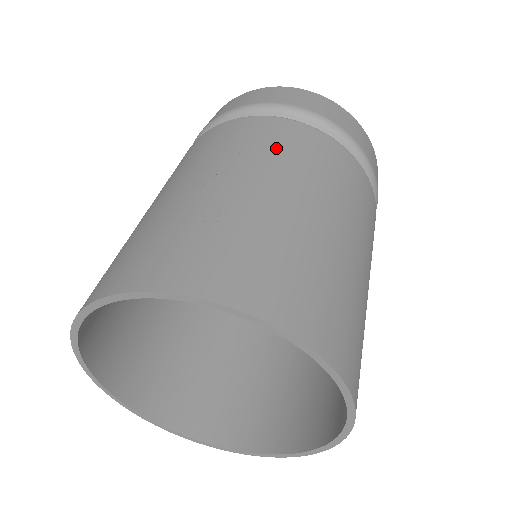
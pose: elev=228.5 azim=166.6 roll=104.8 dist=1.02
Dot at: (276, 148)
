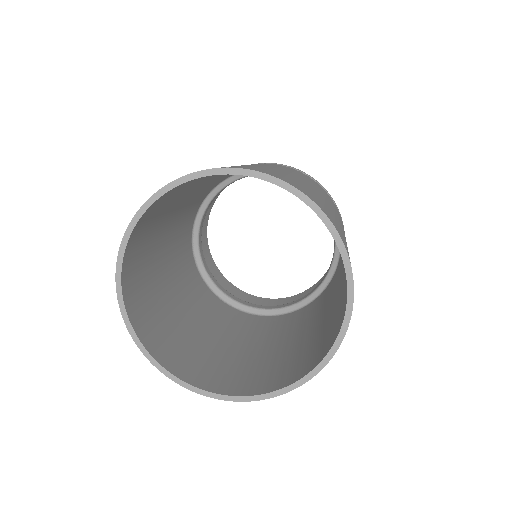
Dot at: occluded
